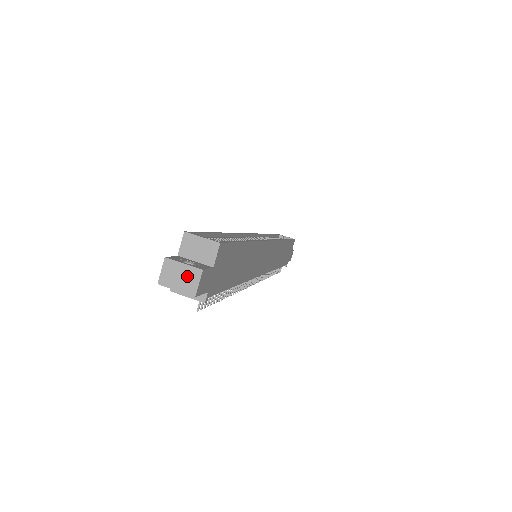
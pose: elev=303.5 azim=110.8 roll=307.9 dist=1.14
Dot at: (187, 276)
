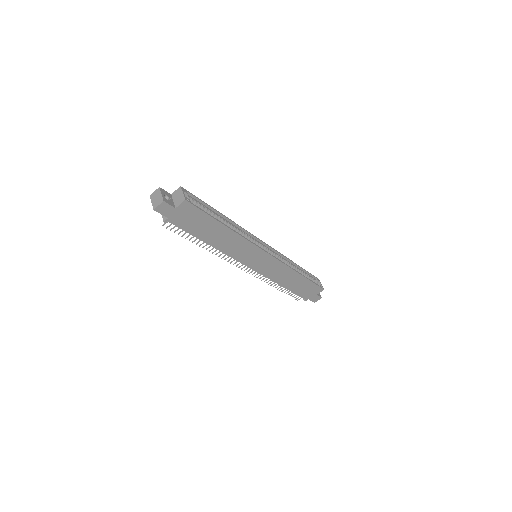
Dot at: (158, 200)
